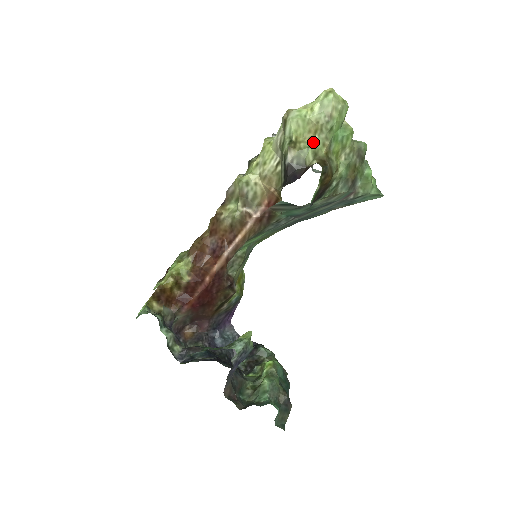
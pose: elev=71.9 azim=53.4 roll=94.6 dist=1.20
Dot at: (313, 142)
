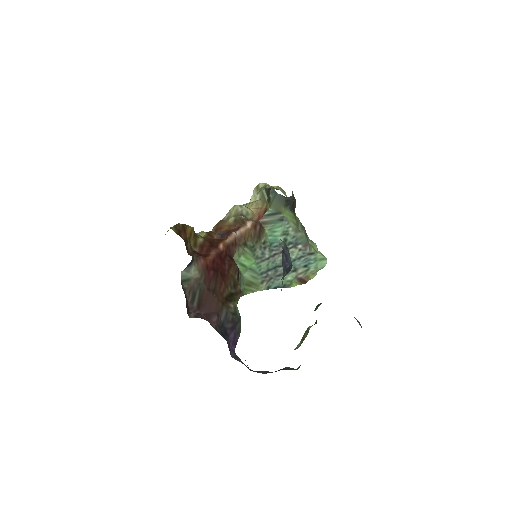
Dot at: occluded
